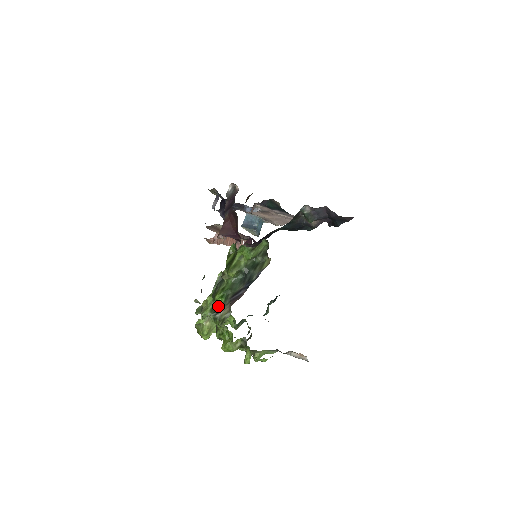
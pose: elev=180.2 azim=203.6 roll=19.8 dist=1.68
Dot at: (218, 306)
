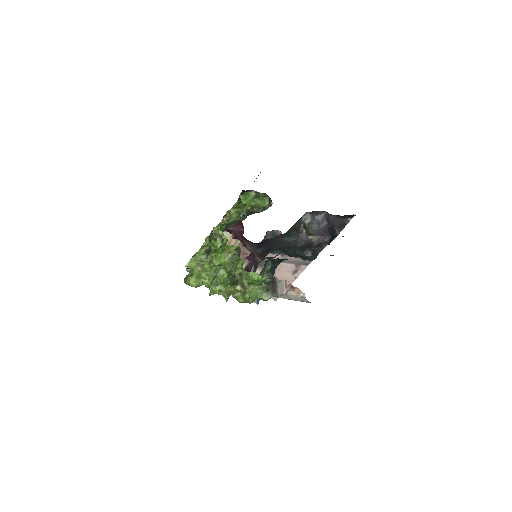
Dot at: occluded
